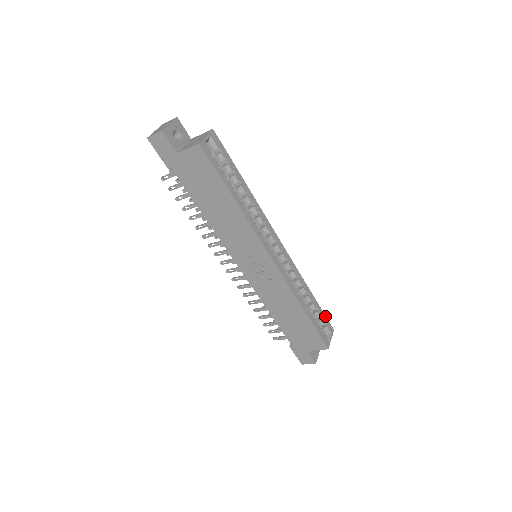
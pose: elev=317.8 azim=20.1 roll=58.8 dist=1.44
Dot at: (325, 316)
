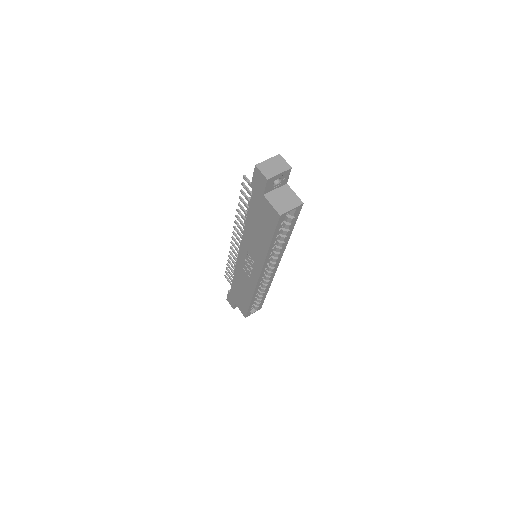
Dot at: (263, 302)
